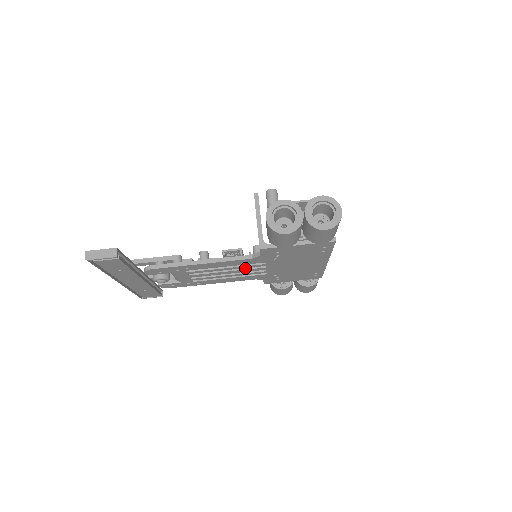
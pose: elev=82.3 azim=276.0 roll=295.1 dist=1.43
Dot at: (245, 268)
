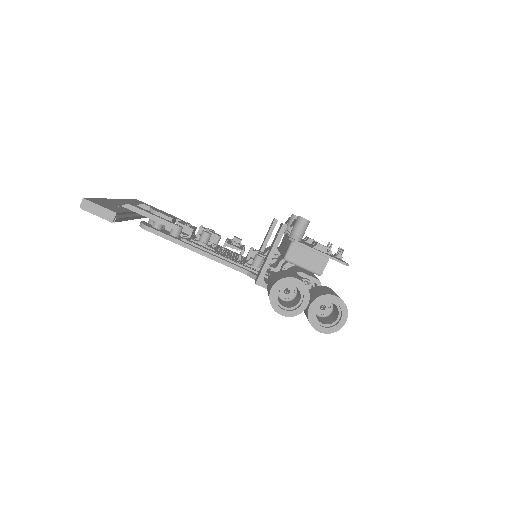
Dot at: occluded
